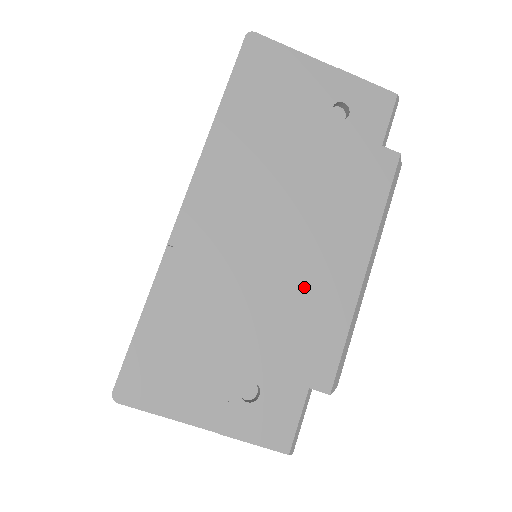
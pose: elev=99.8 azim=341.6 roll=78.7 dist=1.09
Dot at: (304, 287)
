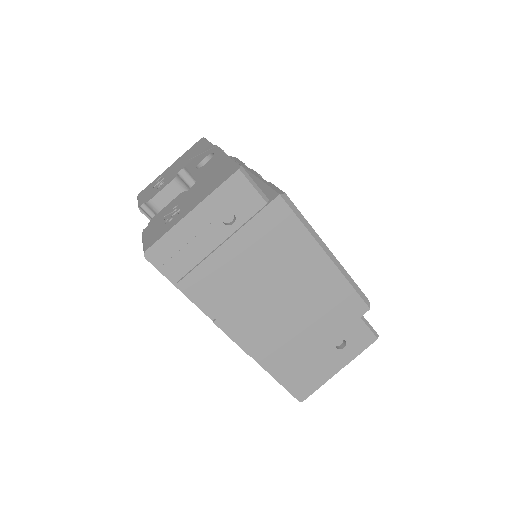
Dot at: (314, 297)
